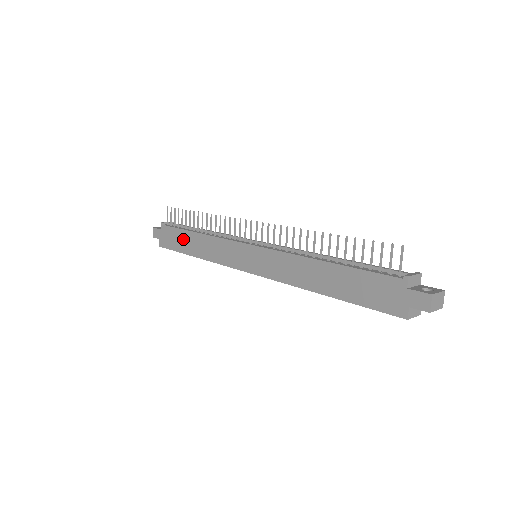
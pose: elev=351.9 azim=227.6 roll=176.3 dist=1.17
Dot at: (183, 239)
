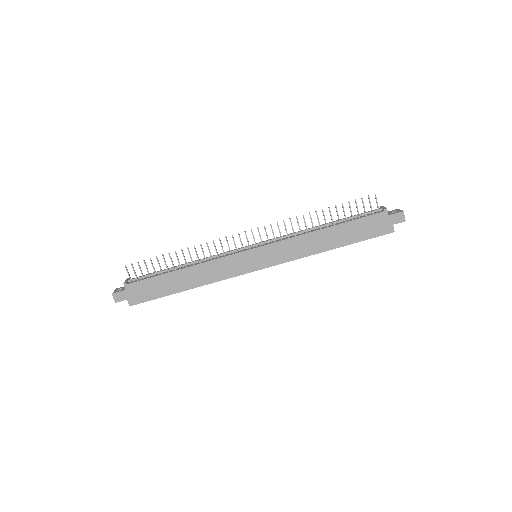
Dot at: (166, 282)
